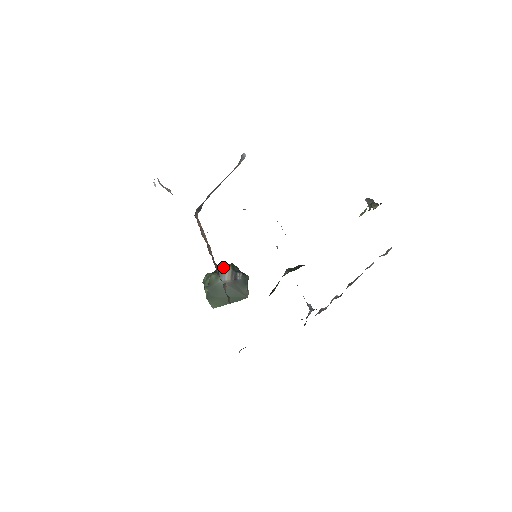
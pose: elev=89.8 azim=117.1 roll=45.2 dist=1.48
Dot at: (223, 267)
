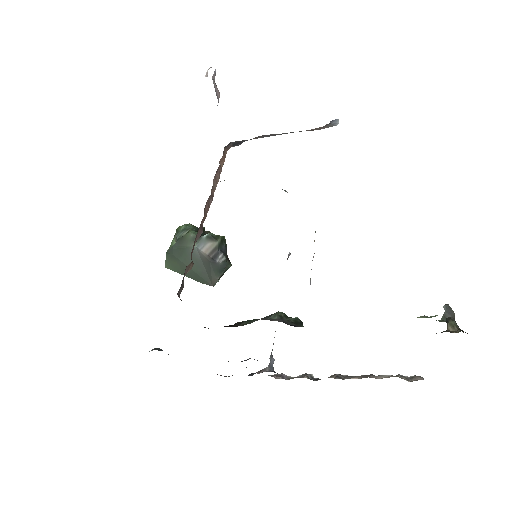
Dot at: (211, 233)
